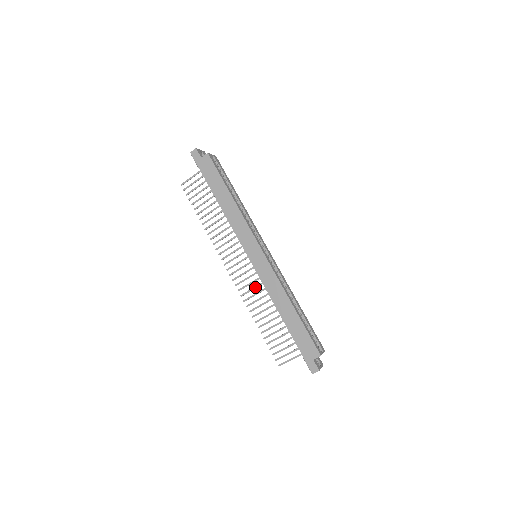
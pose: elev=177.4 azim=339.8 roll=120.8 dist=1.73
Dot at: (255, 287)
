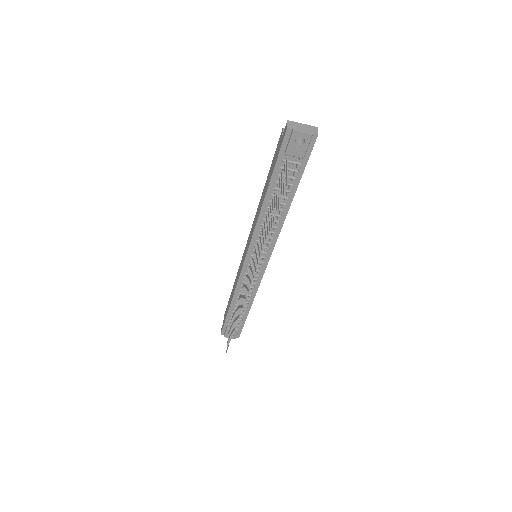
Dot at: (258, 249)
